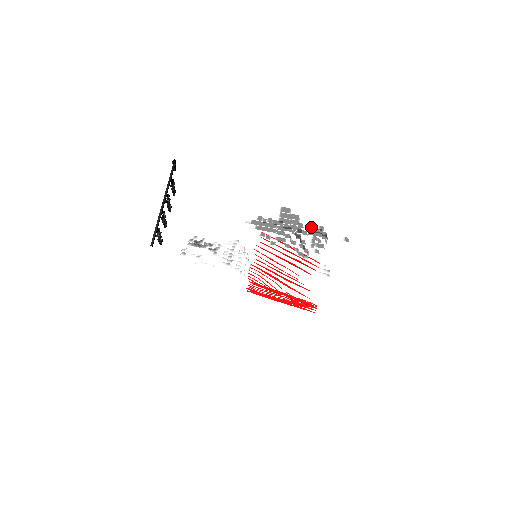
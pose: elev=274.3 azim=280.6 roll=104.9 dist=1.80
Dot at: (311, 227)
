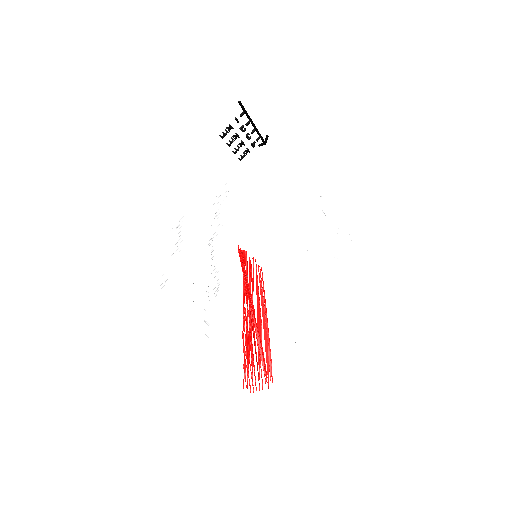
Dot at: occluded
